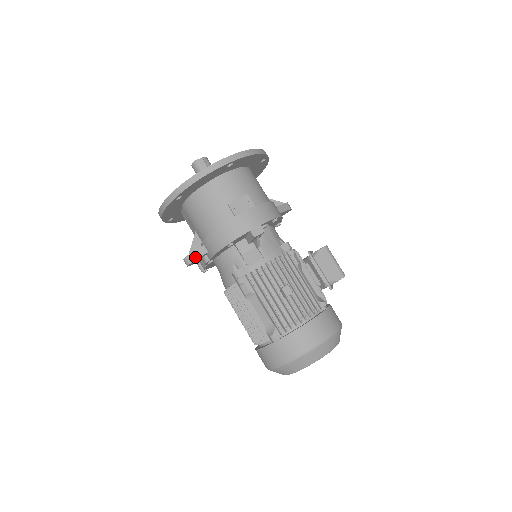
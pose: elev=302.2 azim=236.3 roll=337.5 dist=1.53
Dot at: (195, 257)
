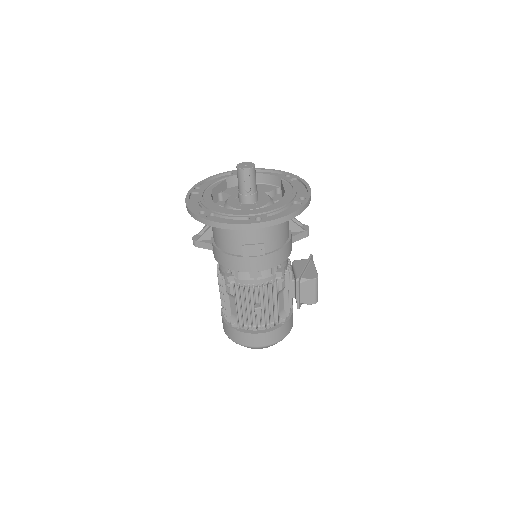
Dot at: (201, 246)
